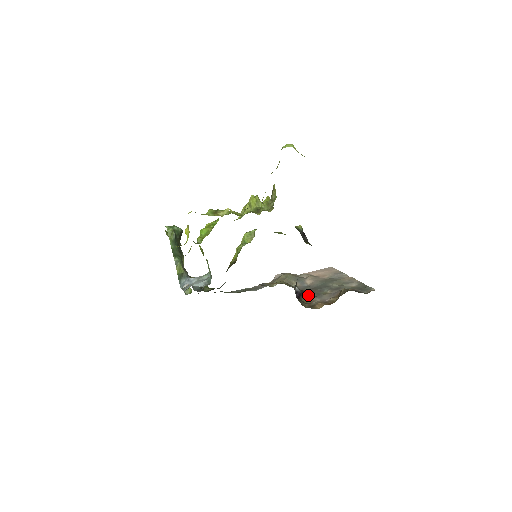
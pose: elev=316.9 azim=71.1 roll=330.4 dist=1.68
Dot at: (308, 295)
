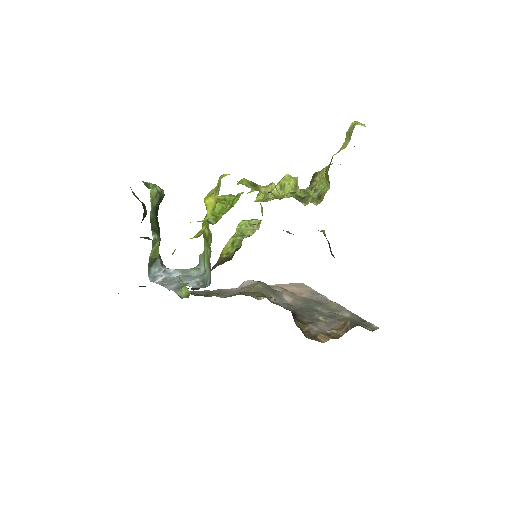
Dot at: (299, 319)
